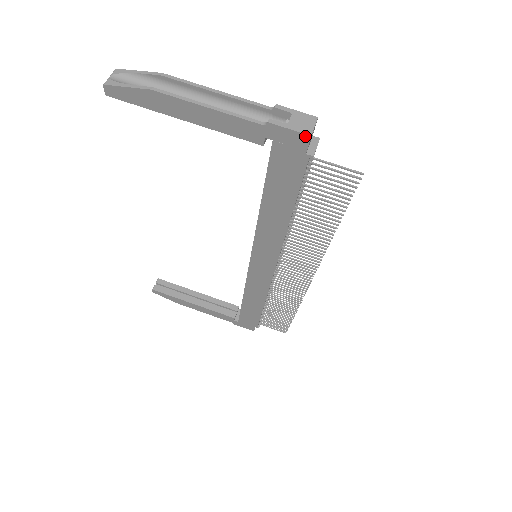
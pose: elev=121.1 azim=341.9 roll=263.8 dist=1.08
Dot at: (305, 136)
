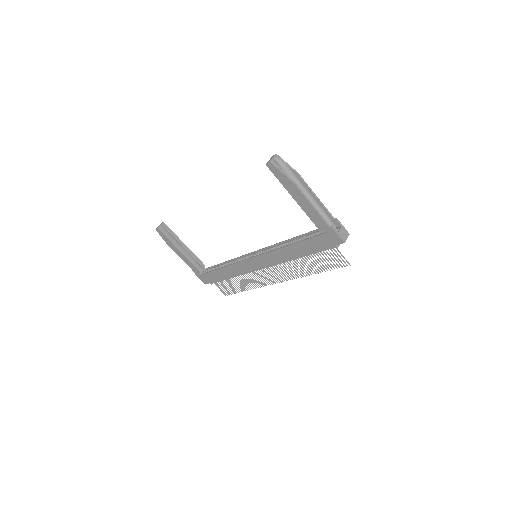
Dot at: (342, 241)
